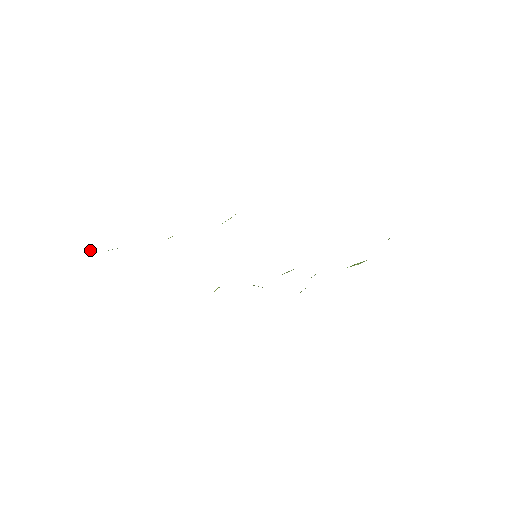
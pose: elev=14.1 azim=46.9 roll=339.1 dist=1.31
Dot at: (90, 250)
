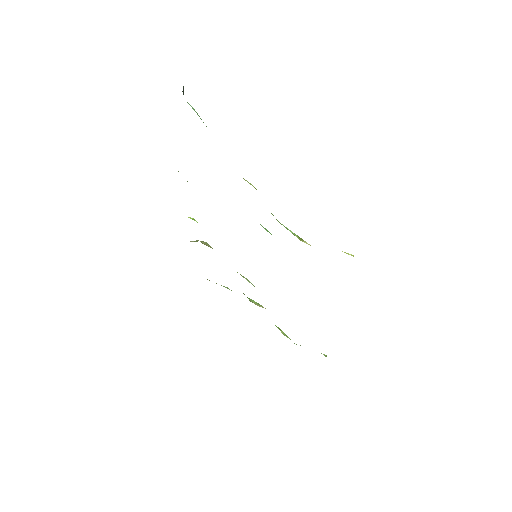
Dot at: (183, 86)
